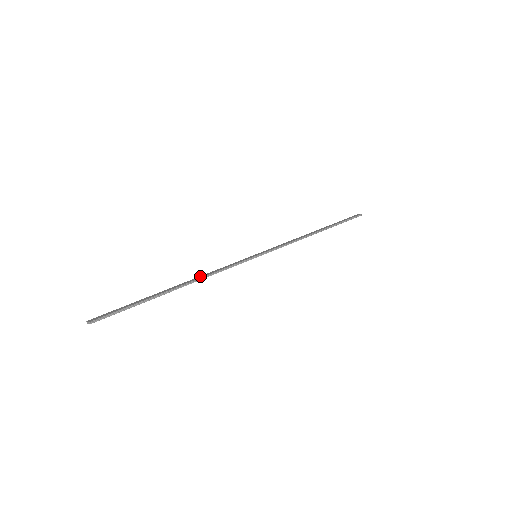
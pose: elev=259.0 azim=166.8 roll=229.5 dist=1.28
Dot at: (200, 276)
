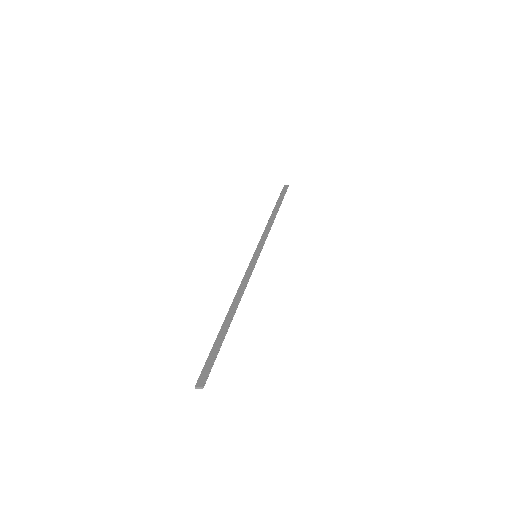
Dot at: (236, 295)
